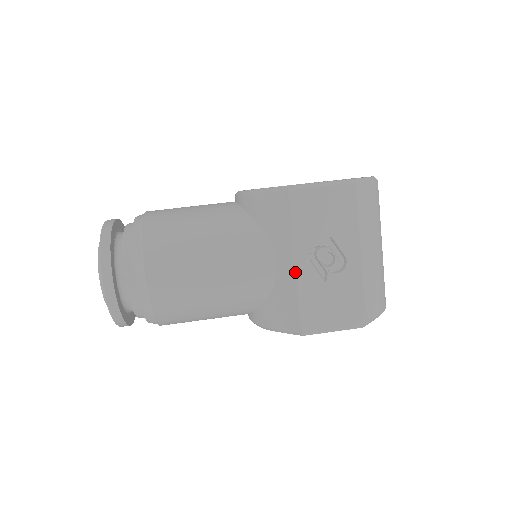
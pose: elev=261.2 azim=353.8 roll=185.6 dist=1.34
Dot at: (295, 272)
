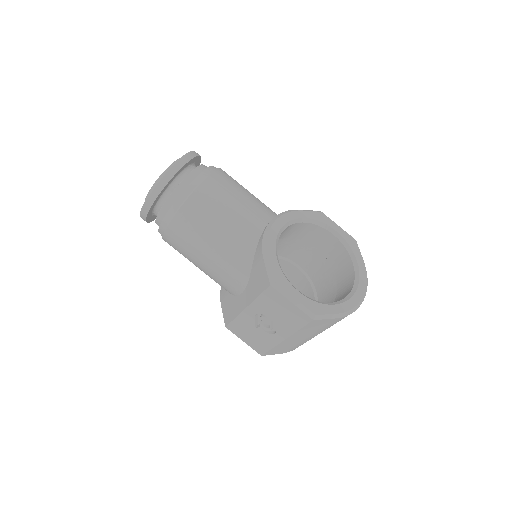
Dot at: (243, 310)
